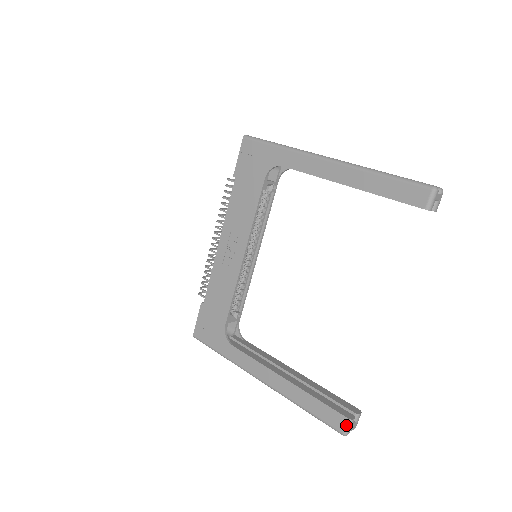
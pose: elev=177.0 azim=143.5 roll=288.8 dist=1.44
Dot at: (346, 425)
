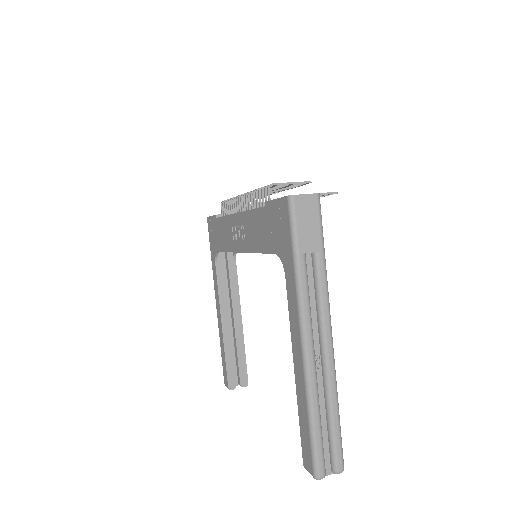
Dot at: (226, 386)
